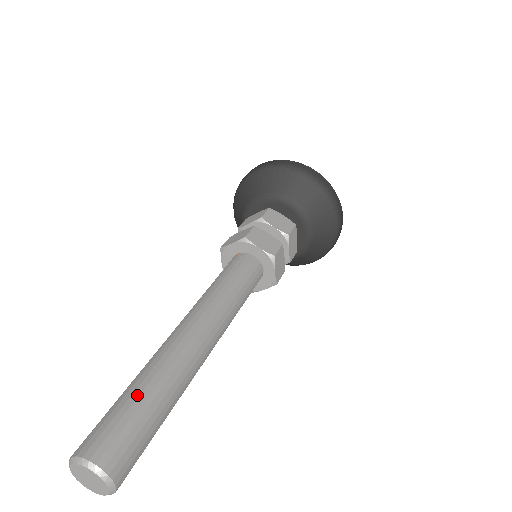
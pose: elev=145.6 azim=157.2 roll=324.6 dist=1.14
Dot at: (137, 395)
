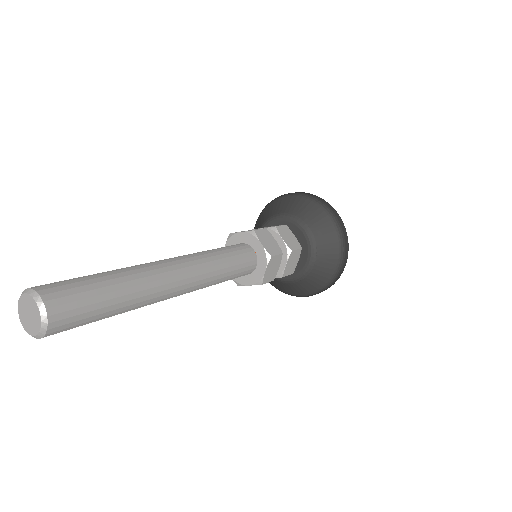
Dot at: occluded
